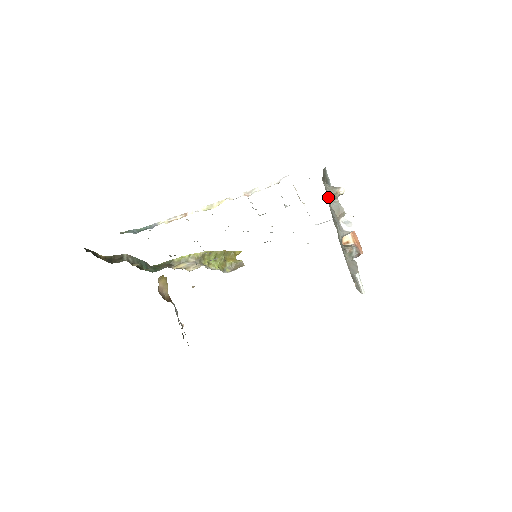
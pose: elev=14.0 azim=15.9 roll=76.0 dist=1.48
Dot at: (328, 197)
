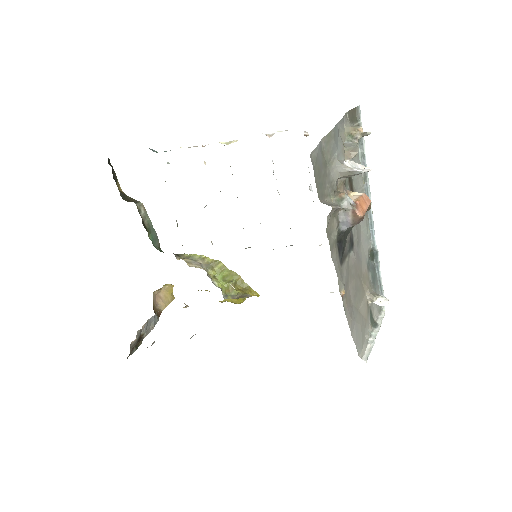
Dot at: (344, 127)
